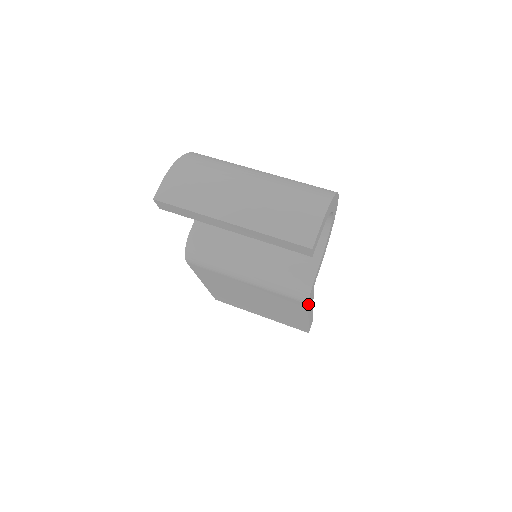
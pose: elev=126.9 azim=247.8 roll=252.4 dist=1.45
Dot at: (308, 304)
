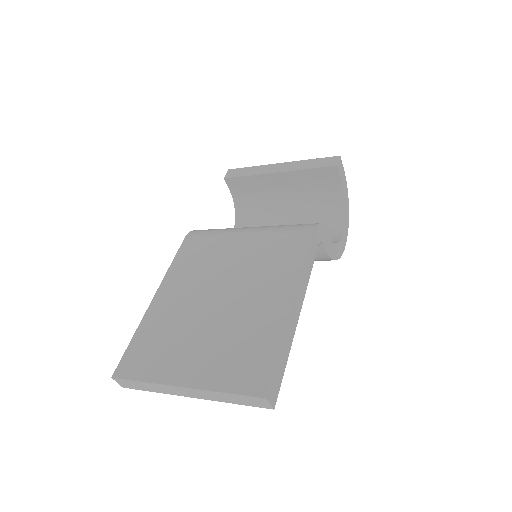
Dot at: (313, 235)
